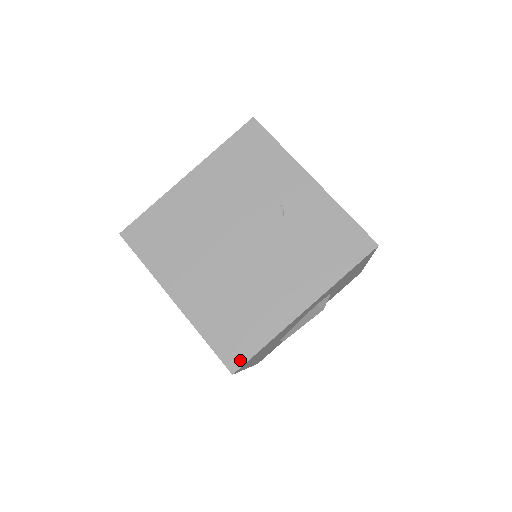
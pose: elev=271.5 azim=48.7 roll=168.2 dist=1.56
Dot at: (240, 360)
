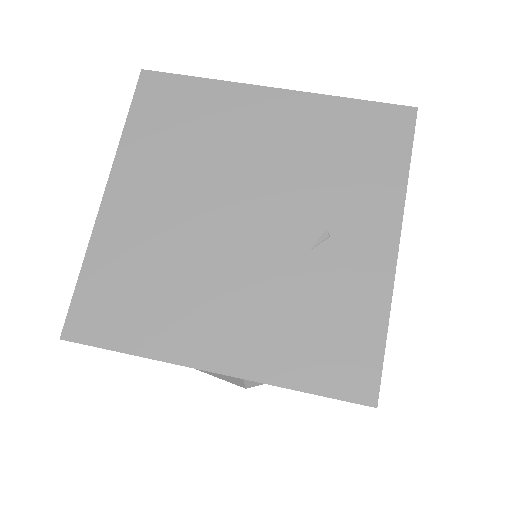
Dot at: (85, 335)
